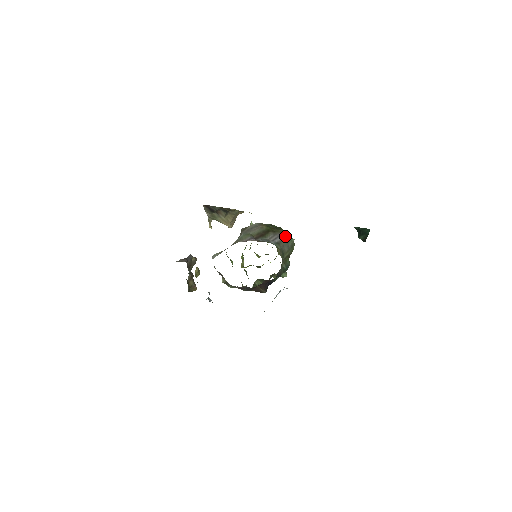
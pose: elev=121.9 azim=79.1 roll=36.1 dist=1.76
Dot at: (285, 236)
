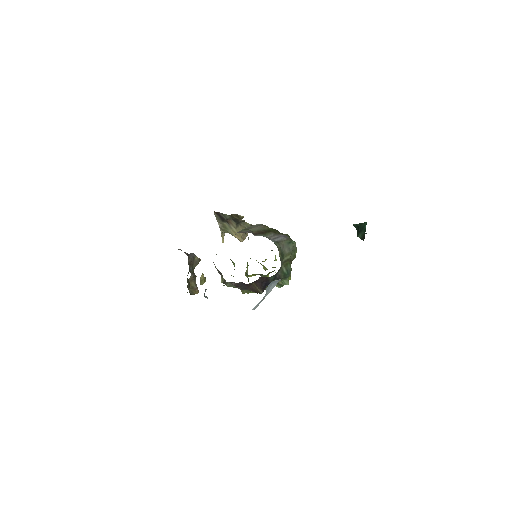
Dot at: (286, 238)
